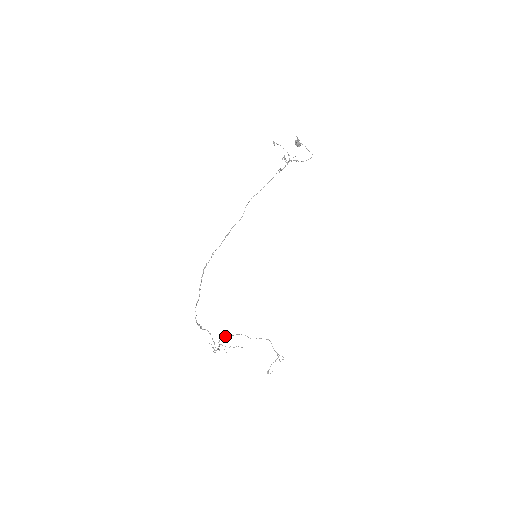
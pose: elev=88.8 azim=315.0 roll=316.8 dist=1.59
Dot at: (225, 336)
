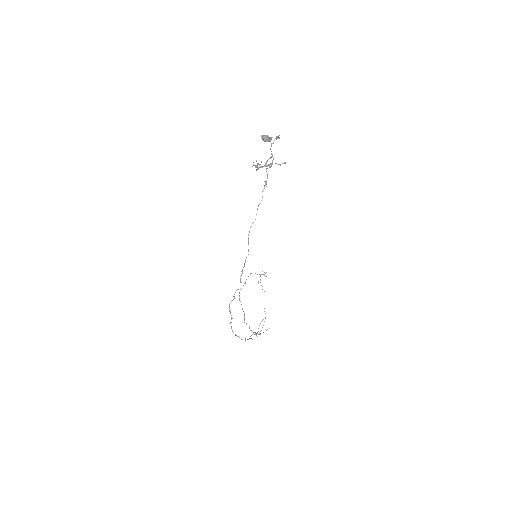
Dot at: (244, 314)
